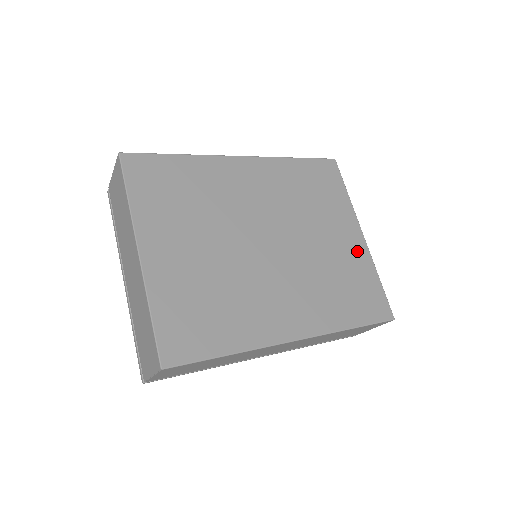
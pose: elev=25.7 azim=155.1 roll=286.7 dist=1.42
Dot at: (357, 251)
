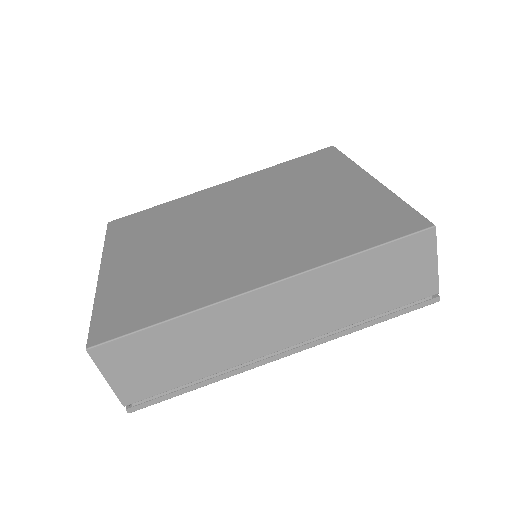
Dot at: (364, 191)
